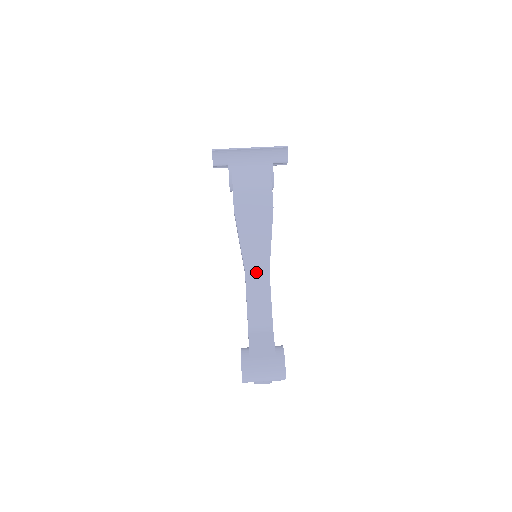
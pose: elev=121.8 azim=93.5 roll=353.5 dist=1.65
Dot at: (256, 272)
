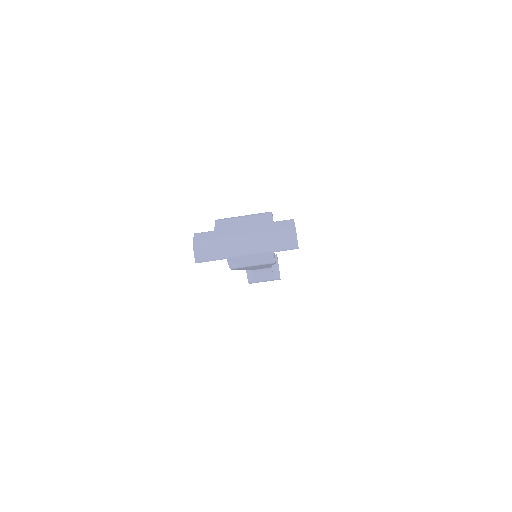
Dot at: occluded
